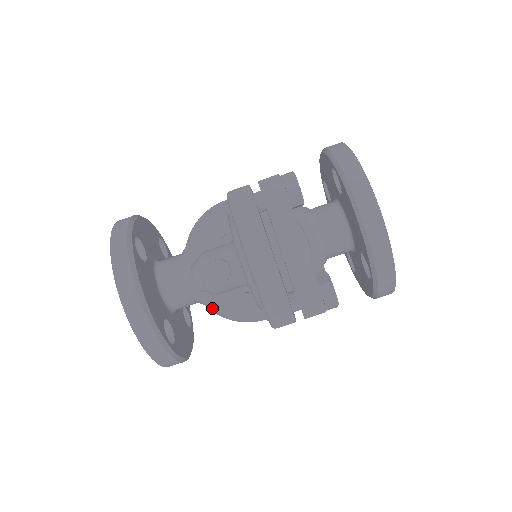
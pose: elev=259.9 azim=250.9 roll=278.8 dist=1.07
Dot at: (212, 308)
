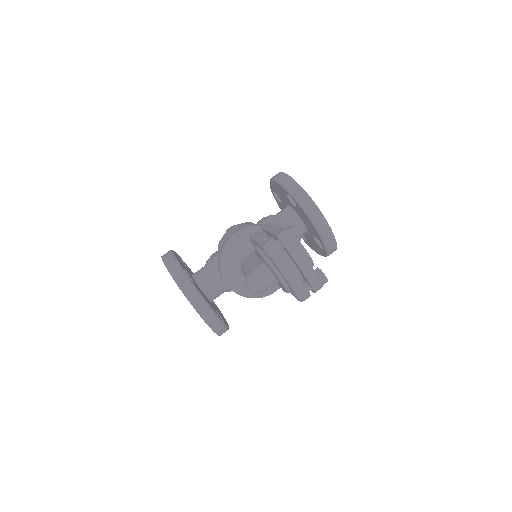
Dot at: (245, 295)
